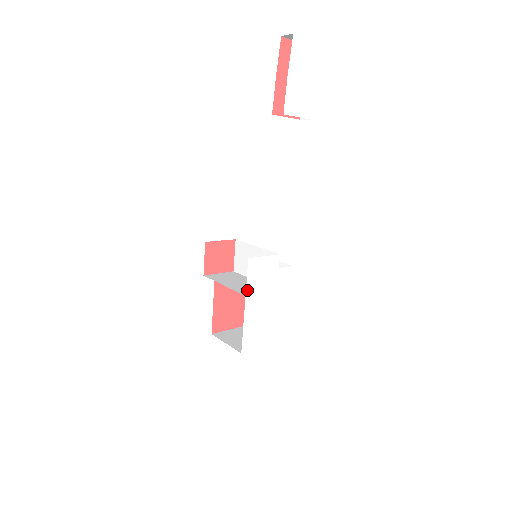
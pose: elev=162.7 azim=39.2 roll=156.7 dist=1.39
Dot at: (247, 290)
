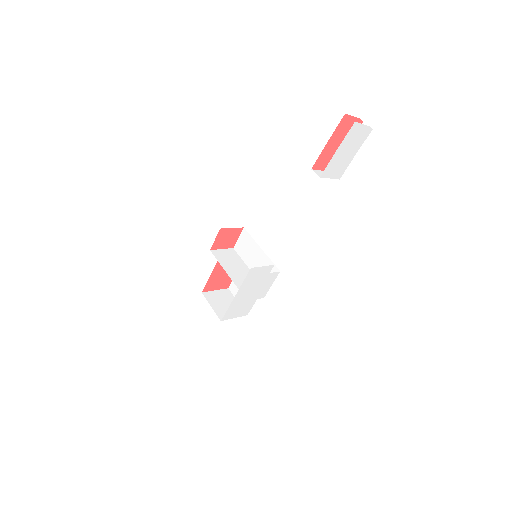
Dot at: (241, 286)
